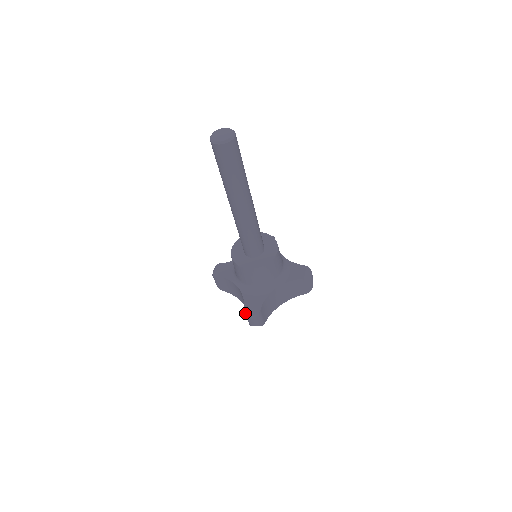
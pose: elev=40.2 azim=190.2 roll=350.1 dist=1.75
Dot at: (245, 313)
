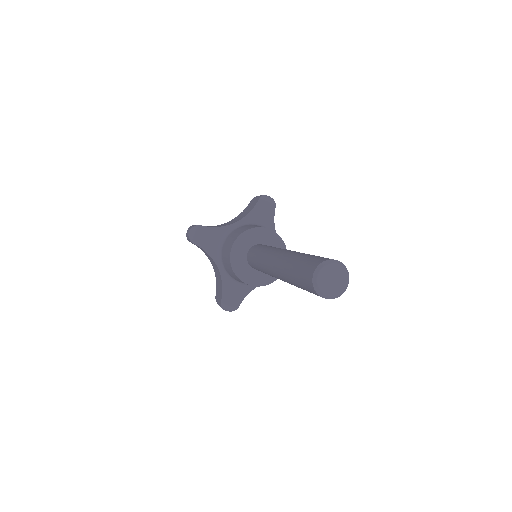
Dot at: (220, 304)
